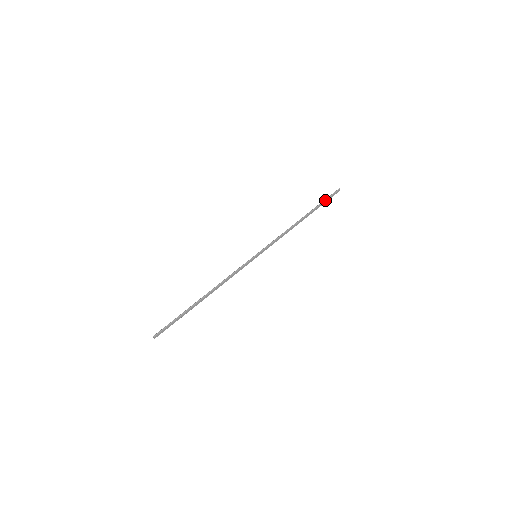
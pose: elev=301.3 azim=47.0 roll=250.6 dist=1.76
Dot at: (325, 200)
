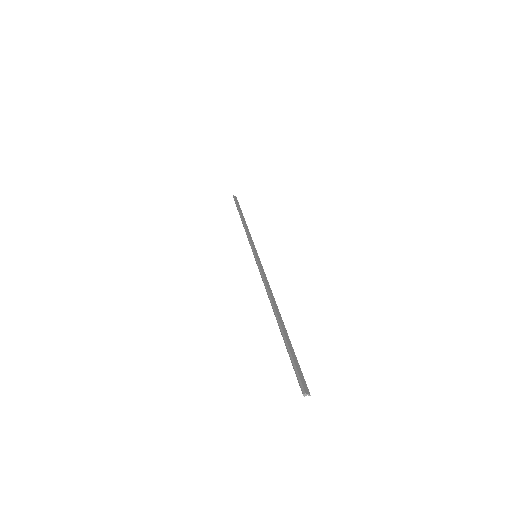
Dot at: (236, 204)
